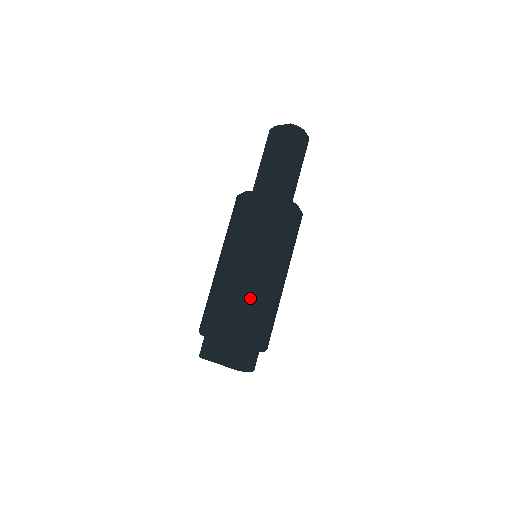
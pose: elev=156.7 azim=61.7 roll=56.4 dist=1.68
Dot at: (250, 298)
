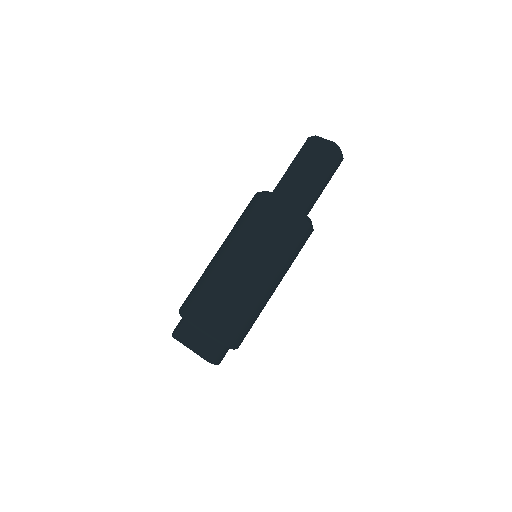
Dot at: (244, 300)
